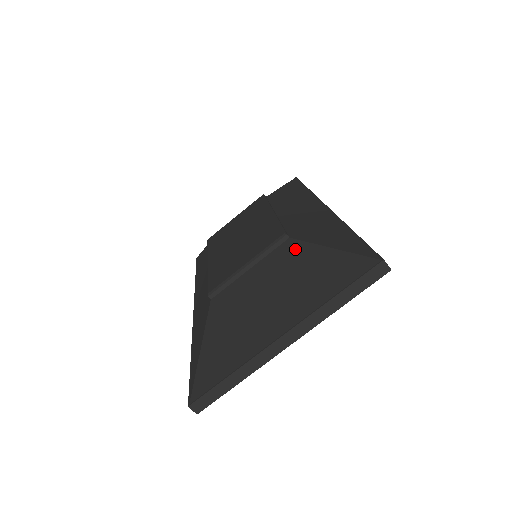
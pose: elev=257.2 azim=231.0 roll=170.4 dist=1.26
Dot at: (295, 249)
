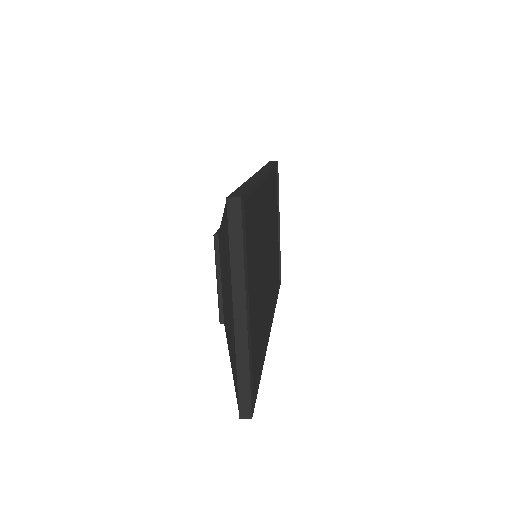
Dot at: (220, 240)
